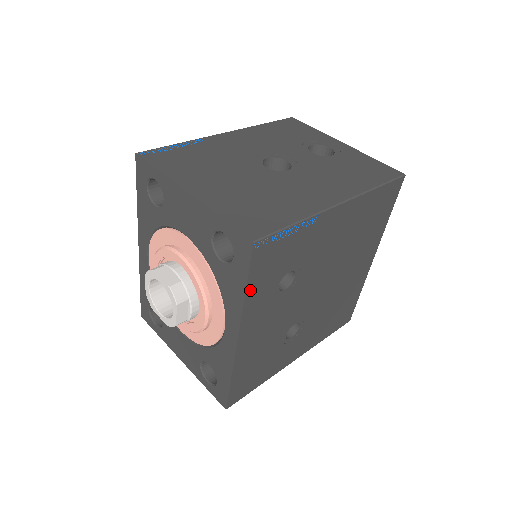
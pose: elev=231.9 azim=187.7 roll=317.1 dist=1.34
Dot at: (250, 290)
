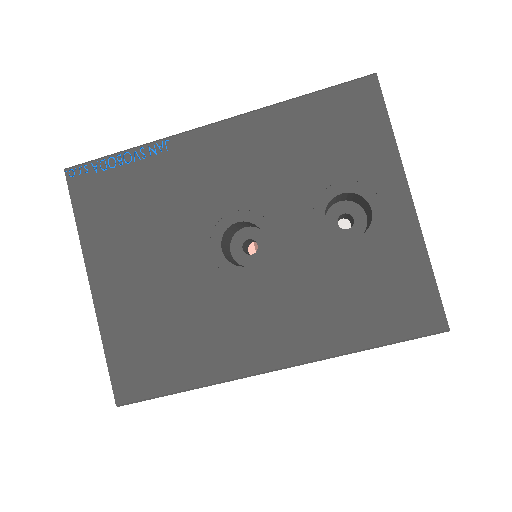
Dot at: occluded
